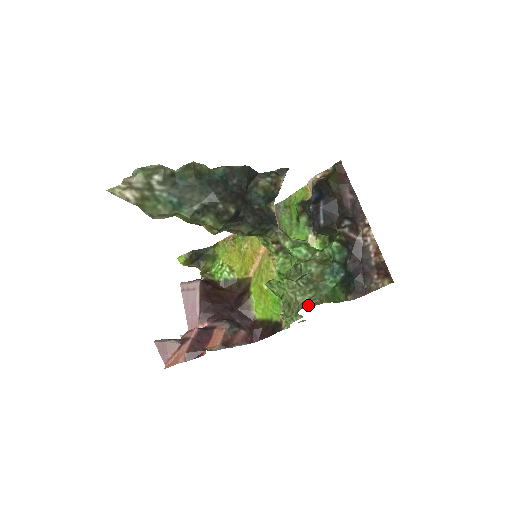
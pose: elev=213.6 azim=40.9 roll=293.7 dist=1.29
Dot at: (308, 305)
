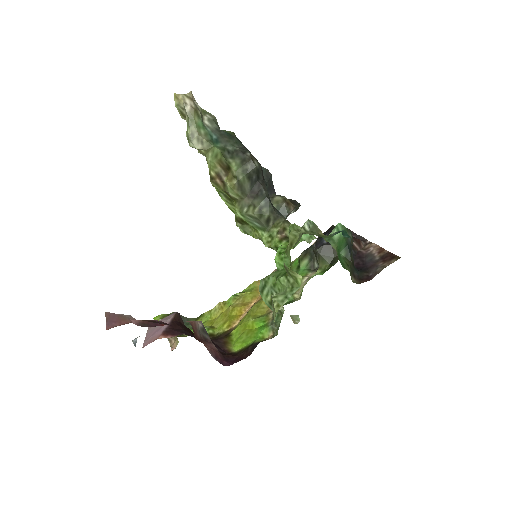
Dot at: occluded
